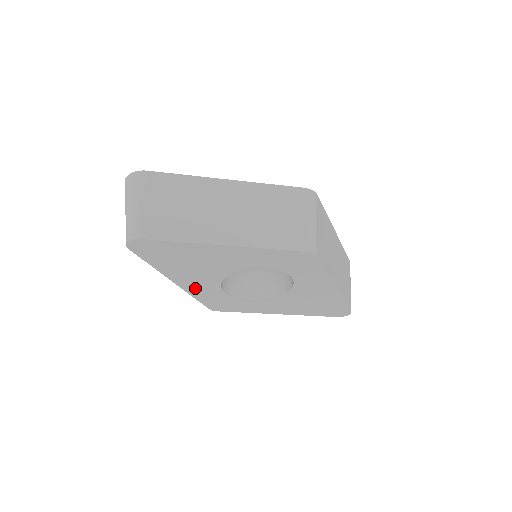
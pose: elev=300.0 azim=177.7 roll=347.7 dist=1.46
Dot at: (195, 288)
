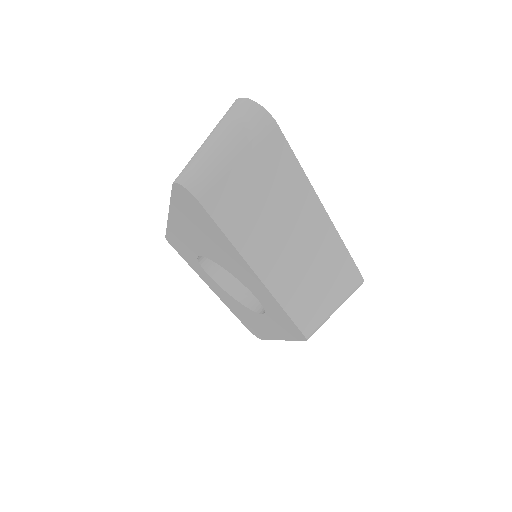
Dot at: (179, 233)
